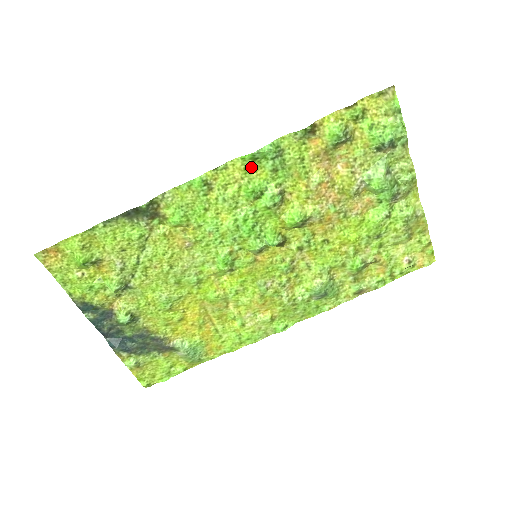
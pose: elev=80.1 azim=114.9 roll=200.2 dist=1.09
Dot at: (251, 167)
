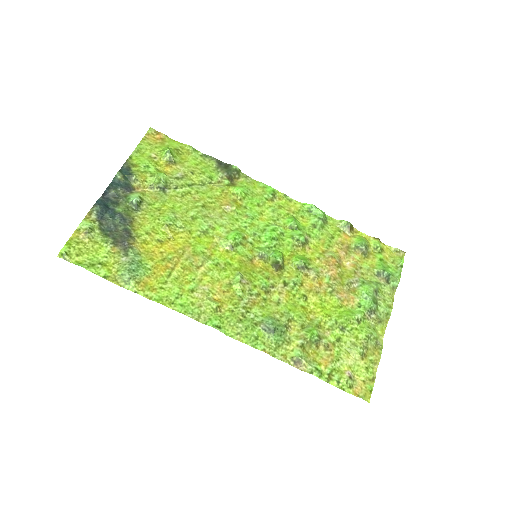
Dot at: (303, 213)
